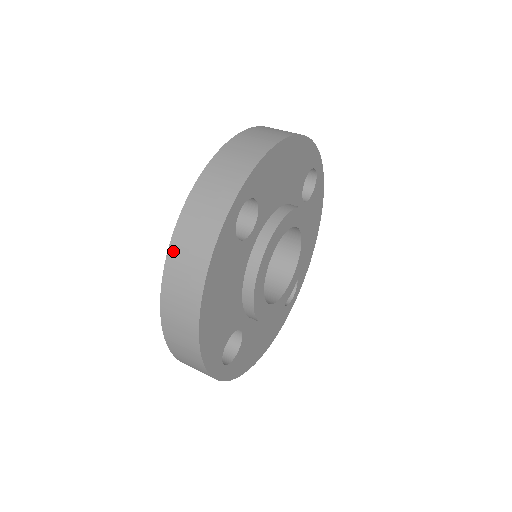
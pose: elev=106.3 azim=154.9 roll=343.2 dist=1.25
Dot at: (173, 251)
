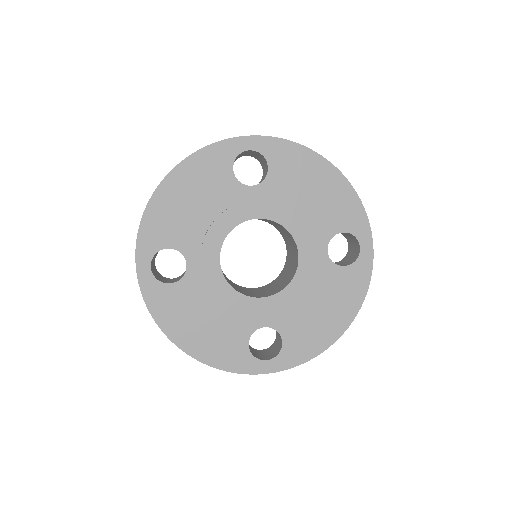
Dot at: occluded
